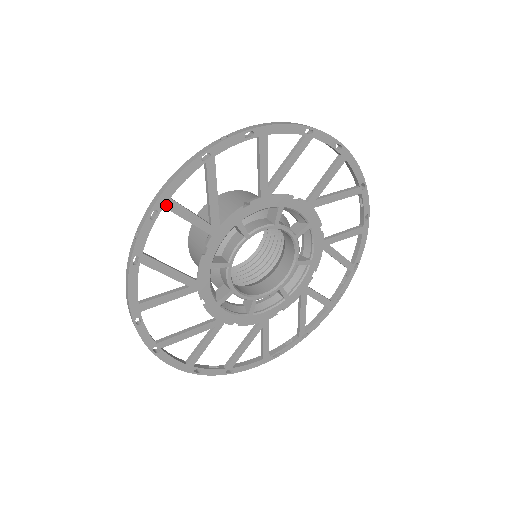
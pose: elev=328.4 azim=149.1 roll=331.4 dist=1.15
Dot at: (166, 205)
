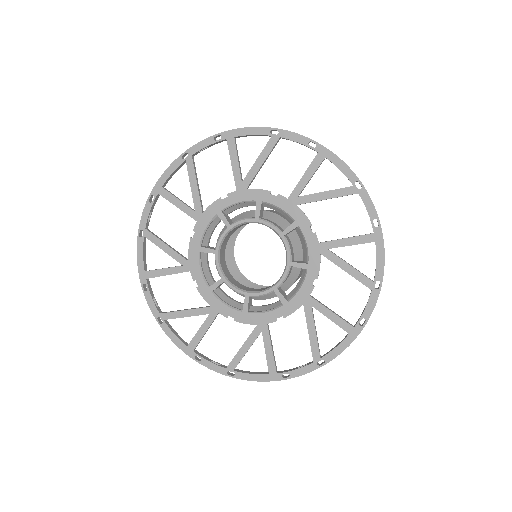
Dot at: (229, 139)
